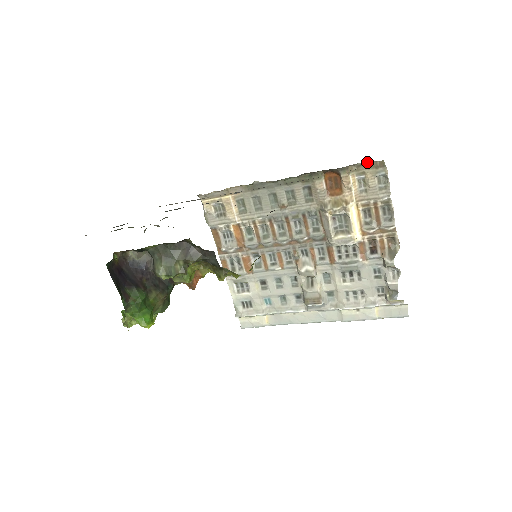
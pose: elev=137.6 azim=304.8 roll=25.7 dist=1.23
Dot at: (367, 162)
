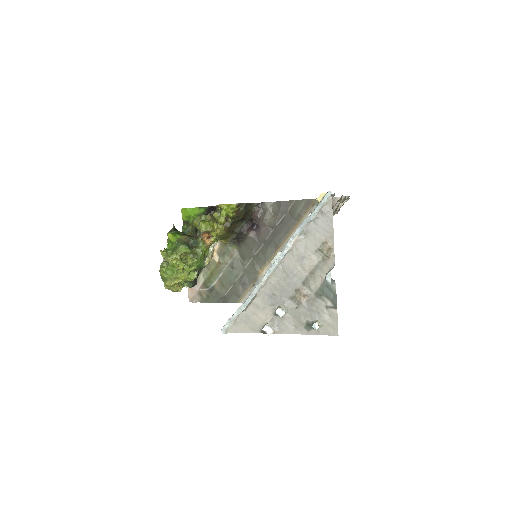
Dot at: occluded
